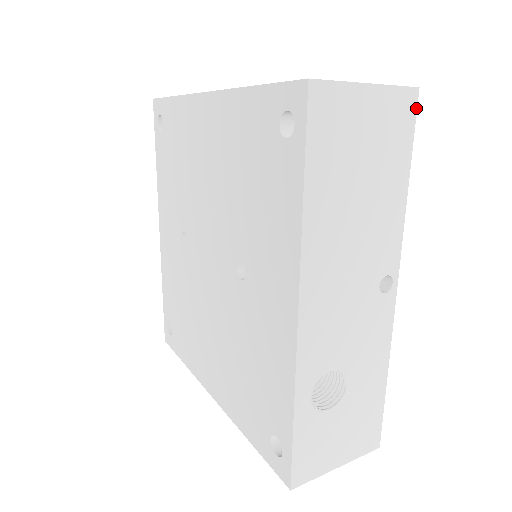
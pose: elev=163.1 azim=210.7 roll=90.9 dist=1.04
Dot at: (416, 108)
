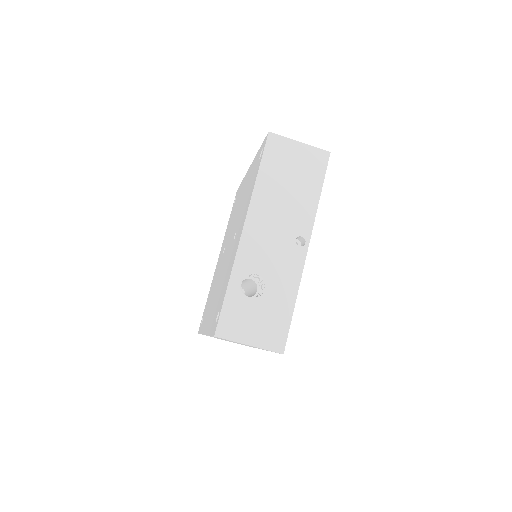
Dot at: (328, 160)
